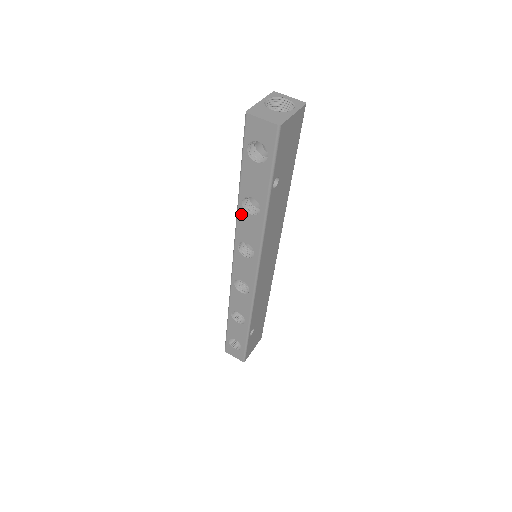
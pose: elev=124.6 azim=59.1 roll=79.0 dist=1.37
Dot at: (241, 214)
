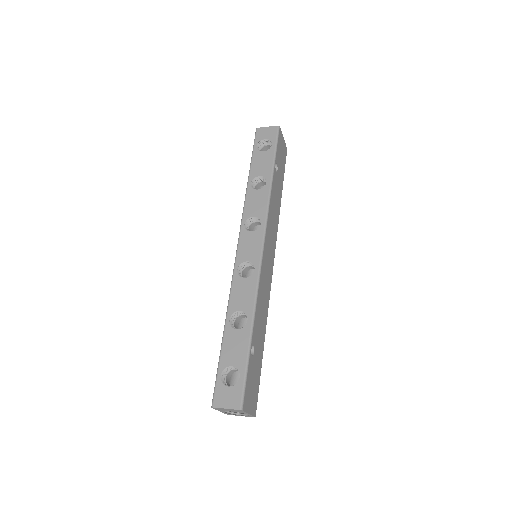
Dot at: (249, 193)
